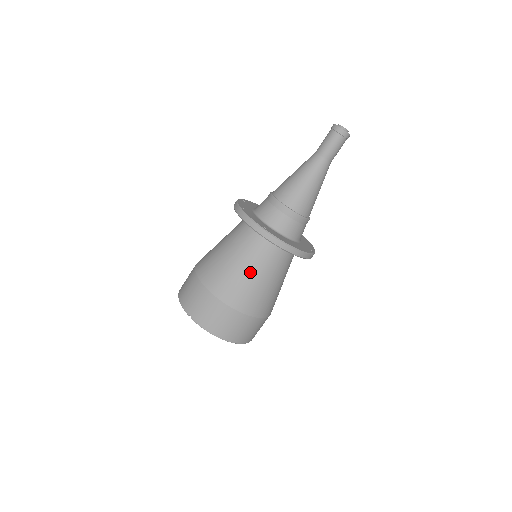
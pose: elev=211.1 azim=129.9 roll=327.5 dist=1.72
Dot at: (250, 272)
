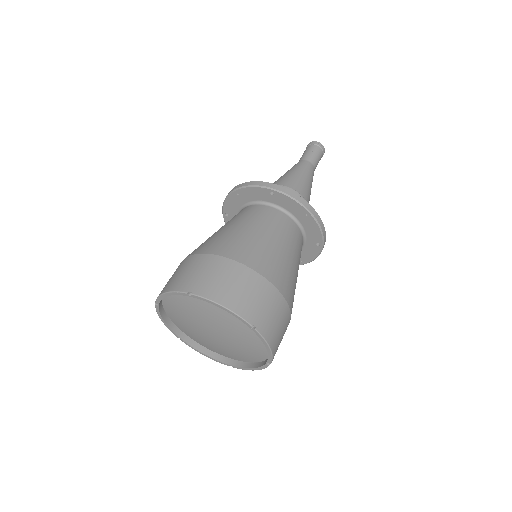
Dot at: (265, 235)
